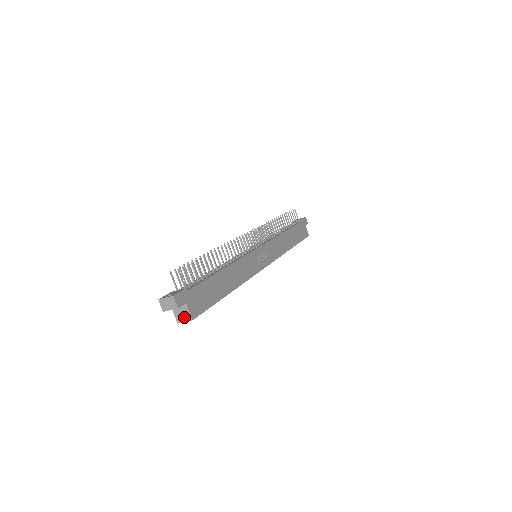
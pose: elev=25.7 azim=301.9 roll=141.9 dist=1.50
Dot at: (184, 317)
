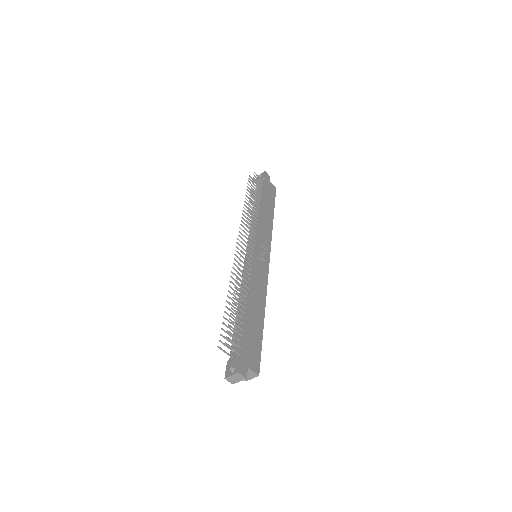
Dot at: (250, 376)
